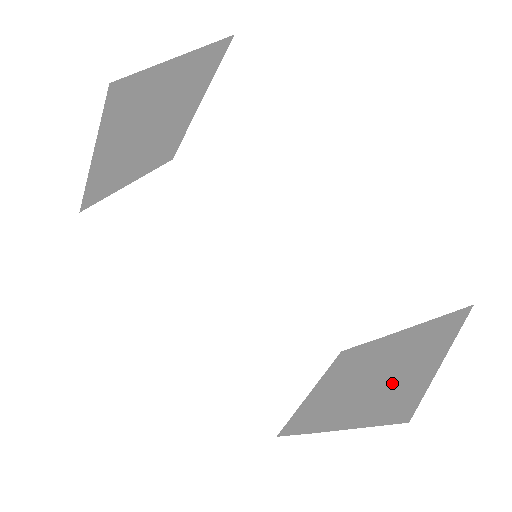
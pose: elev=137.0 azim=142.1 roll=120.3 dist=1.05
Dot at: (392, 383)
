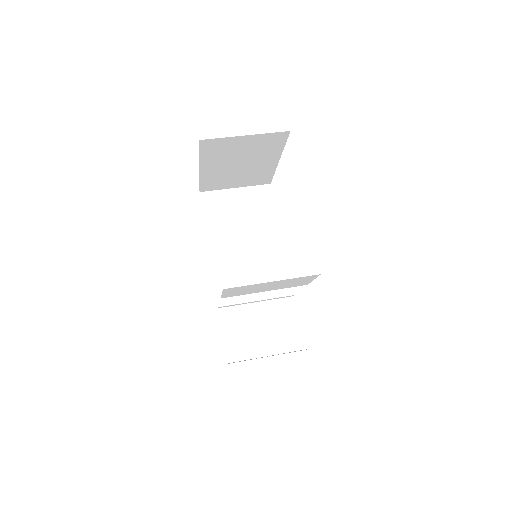
Dot at: occluded
